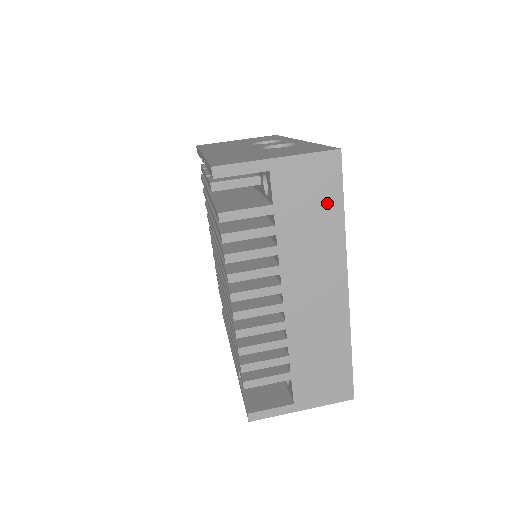
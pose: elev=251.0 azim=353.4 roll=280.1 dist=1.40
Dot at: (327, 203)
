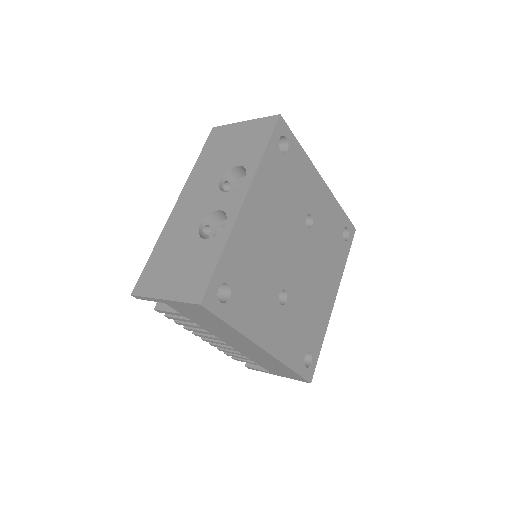
Dot at: (215, 321)
